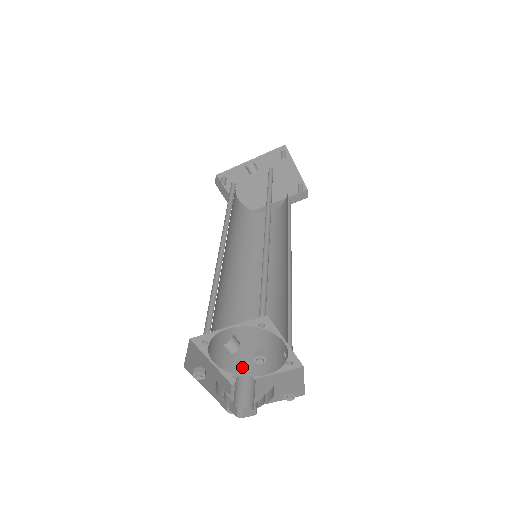
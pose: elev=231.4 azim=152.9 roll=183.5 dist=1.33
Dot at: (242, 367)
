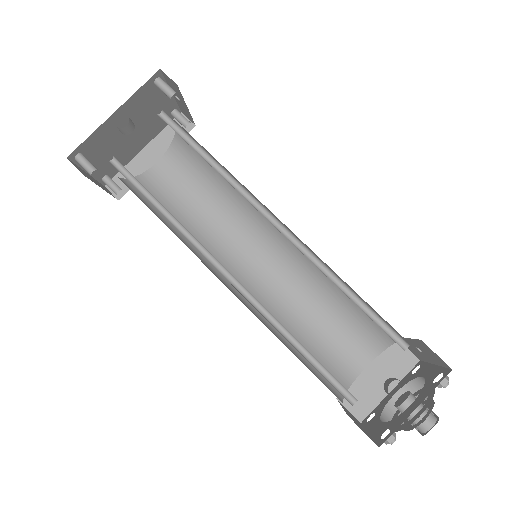
Dot at: (342, 378)
